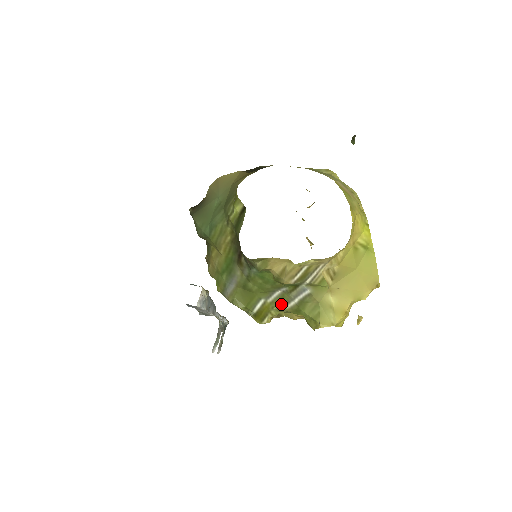
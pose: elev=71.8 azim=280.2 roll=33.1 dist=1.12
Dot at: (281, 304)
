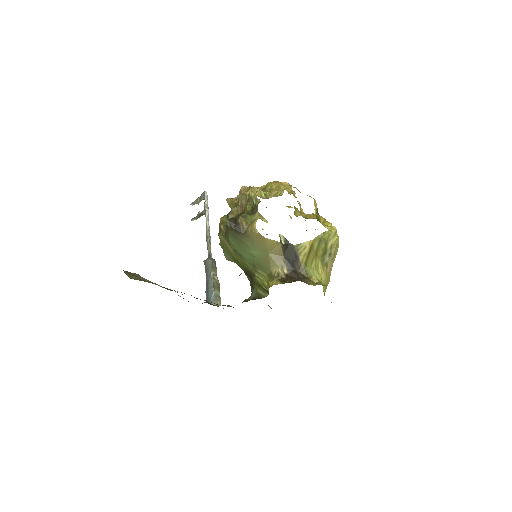
Dot at: occluded
